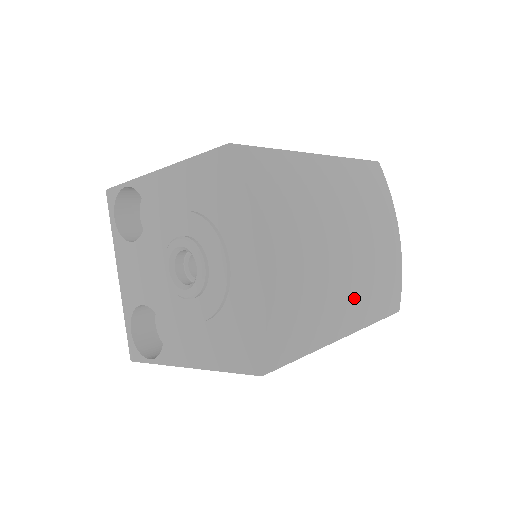
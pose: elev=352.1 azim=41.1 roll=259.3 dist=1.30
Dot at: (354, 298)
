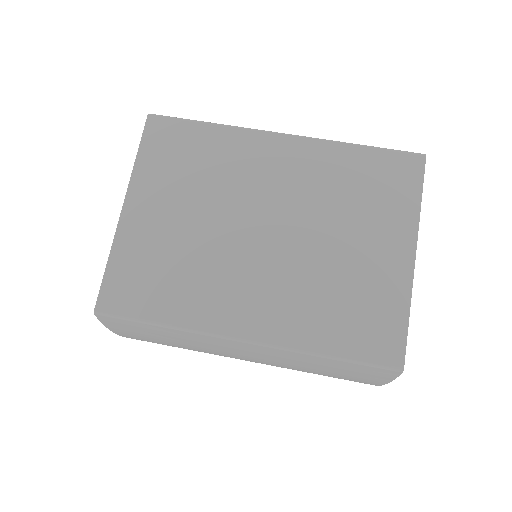
Dot at: occluded
